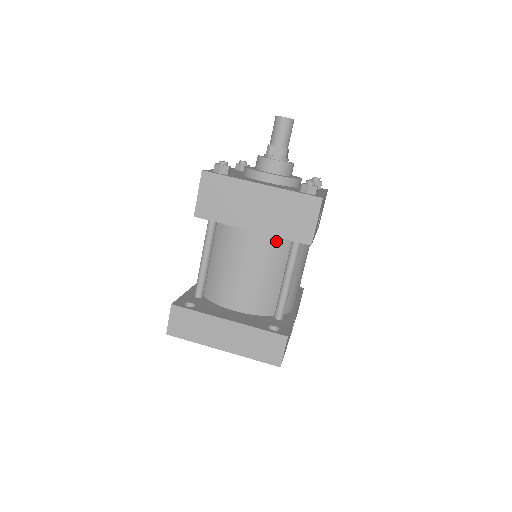
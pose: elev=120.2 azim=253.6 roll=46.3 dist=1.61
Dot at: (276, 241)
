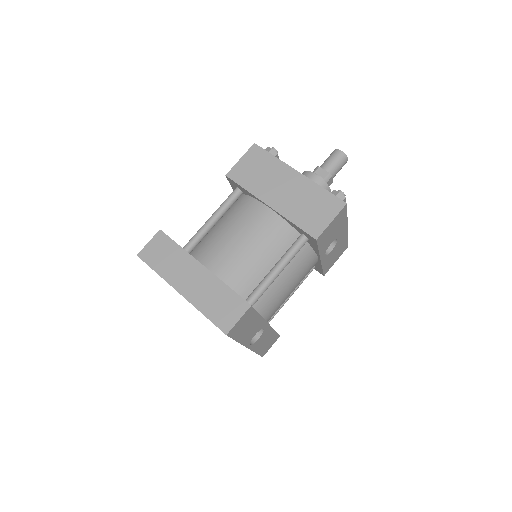
Dot at: (285, 228)
